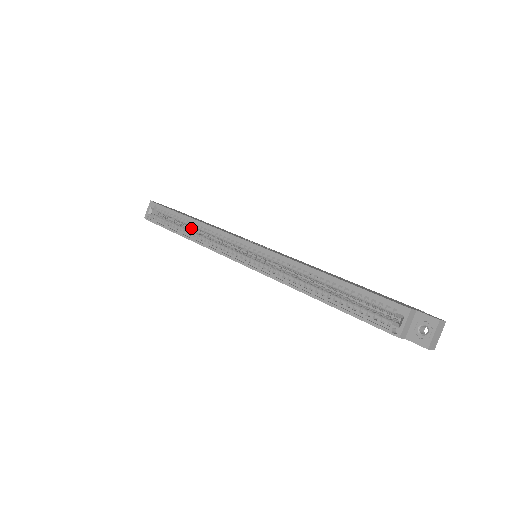
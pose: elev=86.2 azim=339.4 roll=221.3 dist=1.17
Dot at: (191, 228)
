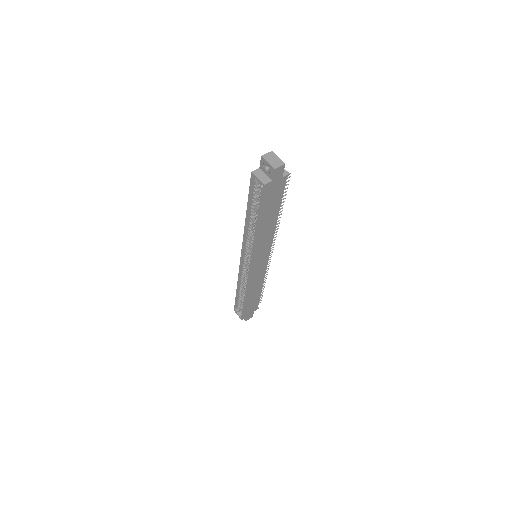
Dot at: occluded
